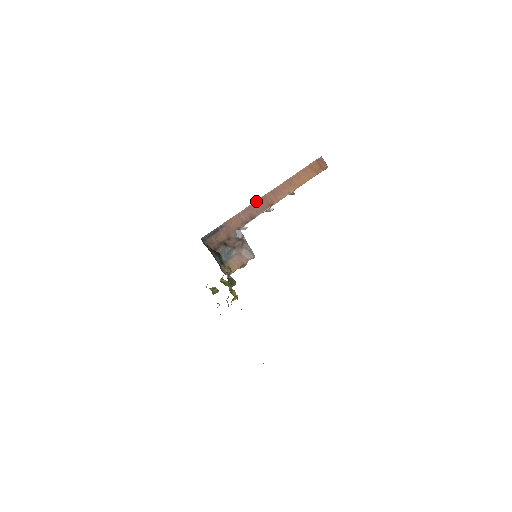
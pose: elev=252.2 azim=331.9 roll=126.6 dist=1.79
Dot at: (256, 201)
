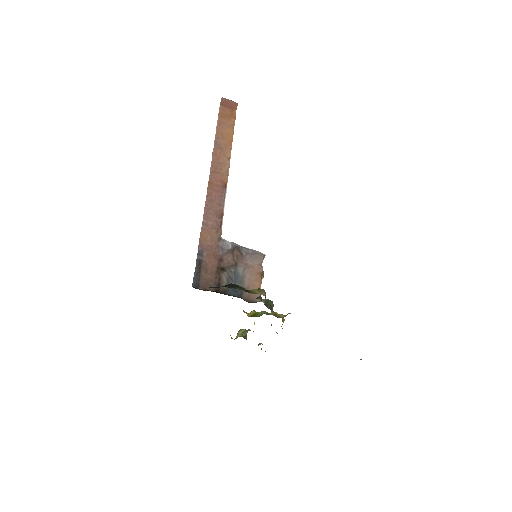
Dot at: (207, 194)
